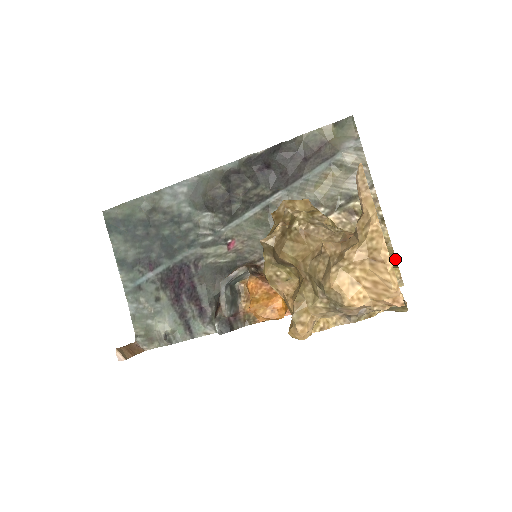
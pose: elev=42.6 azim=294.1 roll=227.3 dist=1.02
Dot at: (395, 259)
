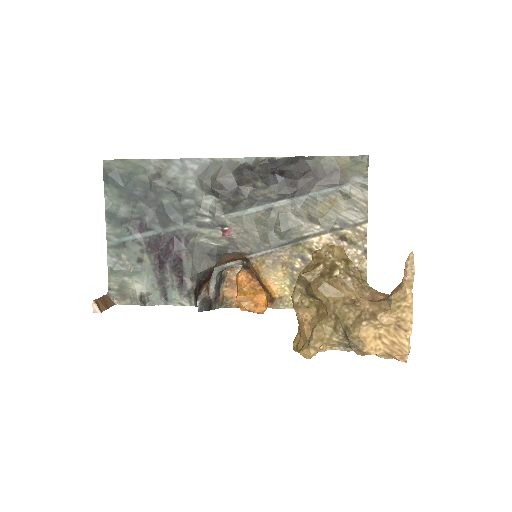
Dot at: occluded
